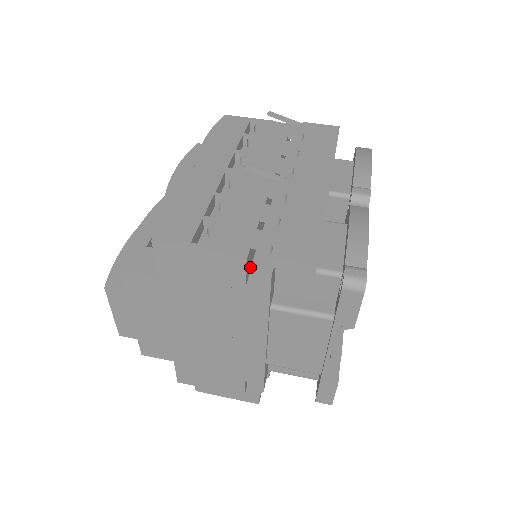
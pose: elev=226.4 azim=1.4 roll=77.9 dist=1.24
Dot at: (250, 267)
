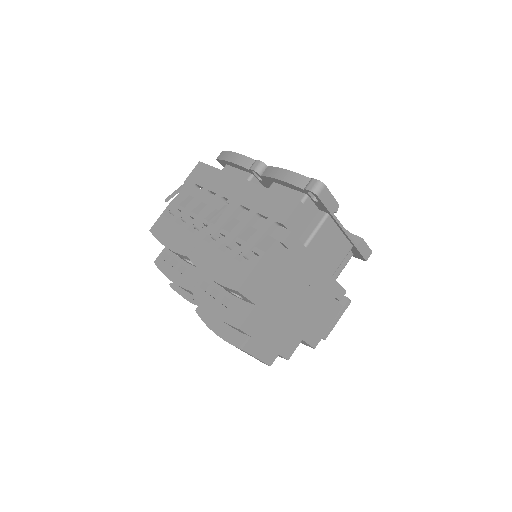
Dot at: occluded
